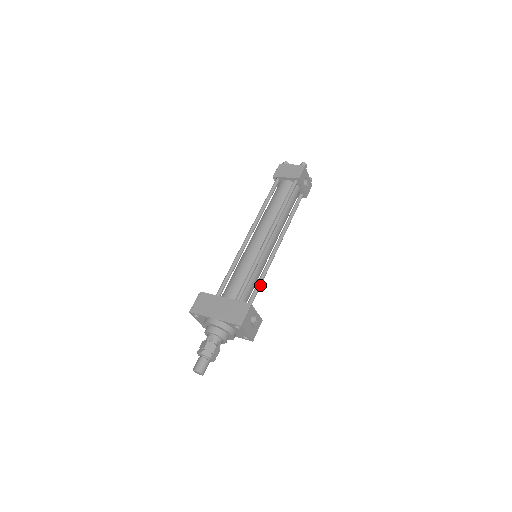
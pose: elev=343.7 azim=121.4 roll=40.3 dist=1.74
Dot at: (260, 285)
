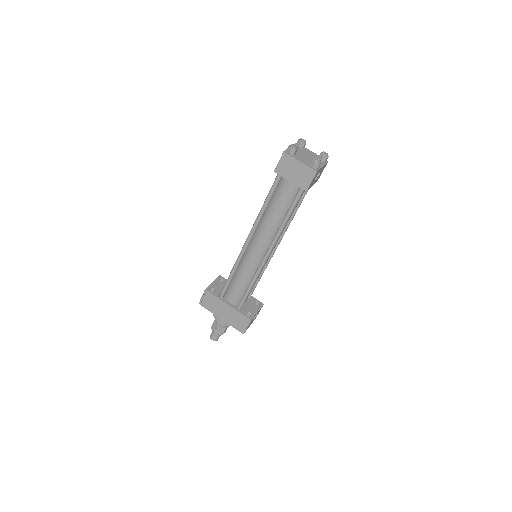
Dot at: occluded
